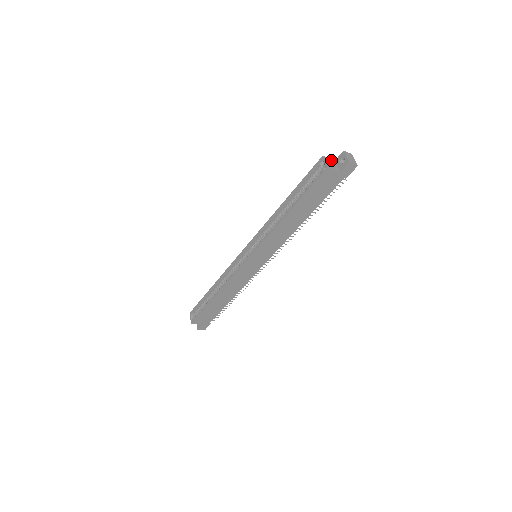
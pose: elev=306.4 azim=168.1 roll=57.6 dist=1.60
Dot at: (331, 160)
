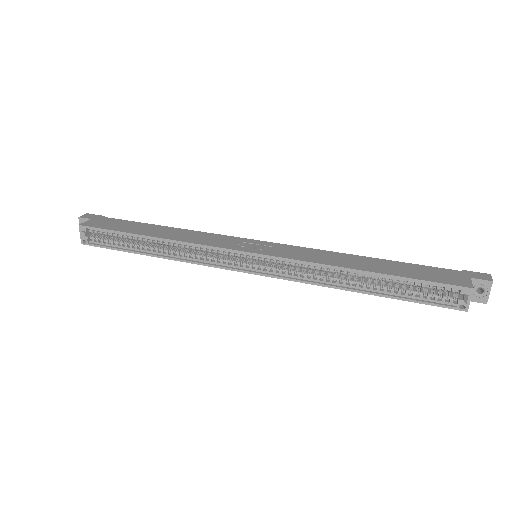
Dot at: (471, 285)
